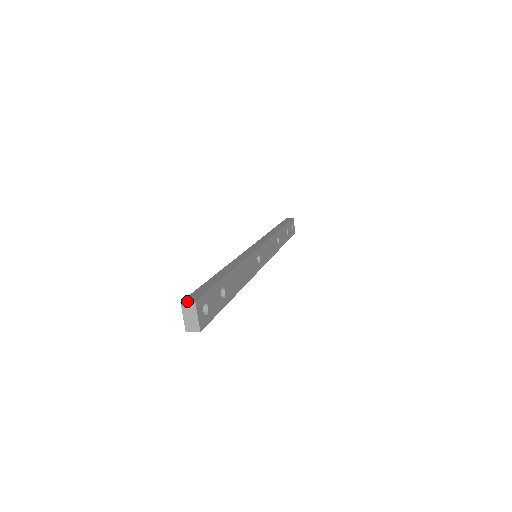
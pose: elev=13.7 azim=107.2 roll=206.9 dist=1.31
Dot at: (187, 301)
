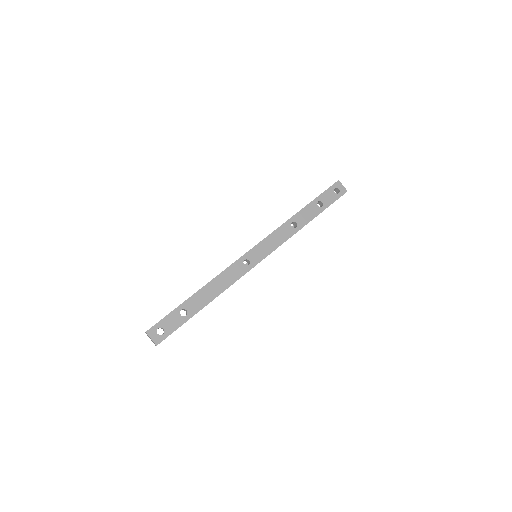
Dot at: (146, 332)
